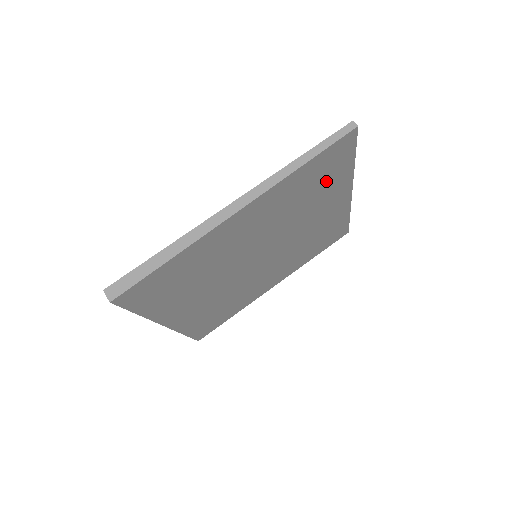
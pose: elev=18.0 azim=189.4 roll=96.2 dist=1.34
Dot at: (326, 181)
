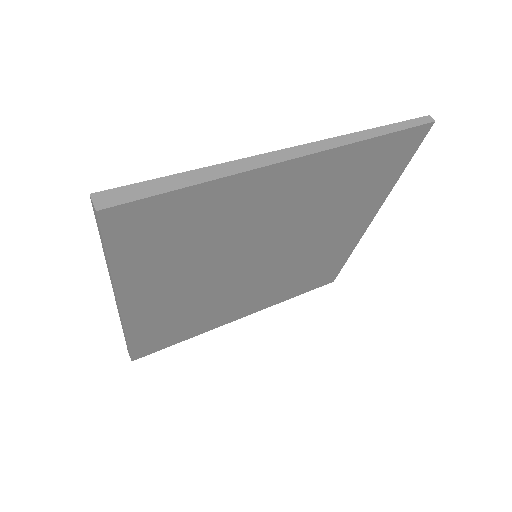
Dot at: (370, 183)
